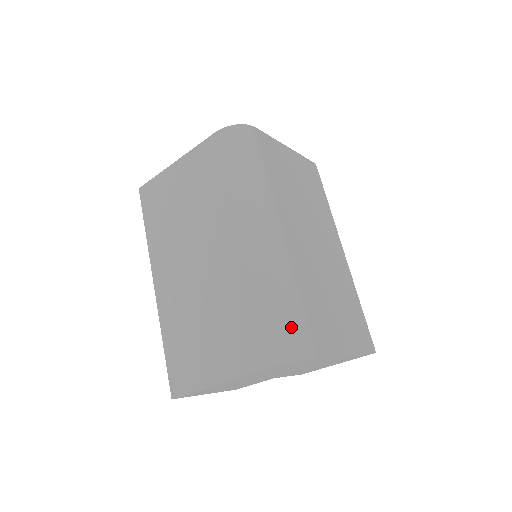
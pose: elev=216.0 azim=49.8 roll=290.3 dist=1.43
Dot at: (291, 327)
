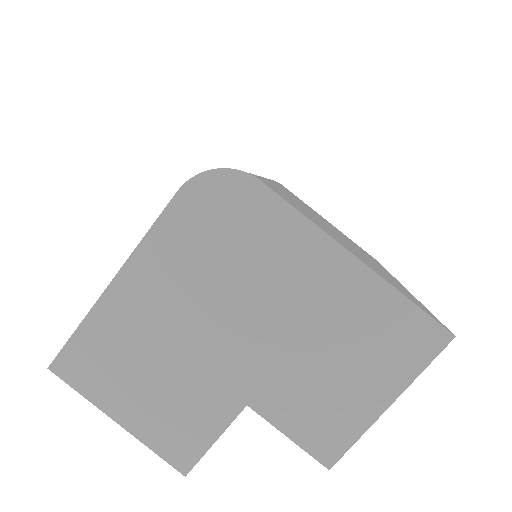
Dot at: occluded
